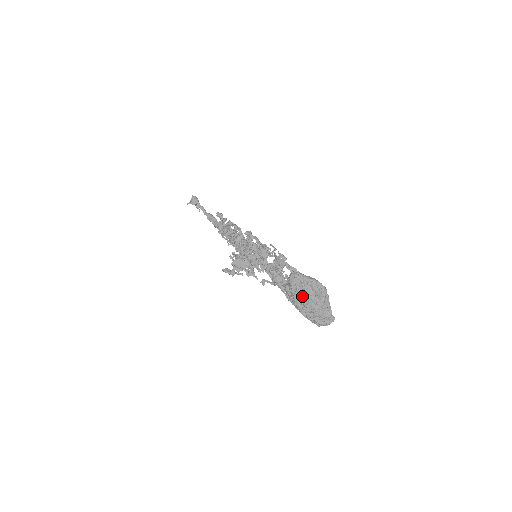
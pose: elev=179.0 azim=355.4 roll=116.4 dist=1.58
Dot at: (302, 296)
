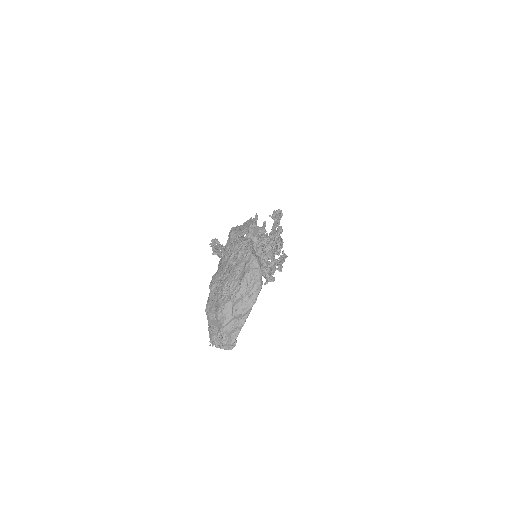
Dot at: (226, 272)
